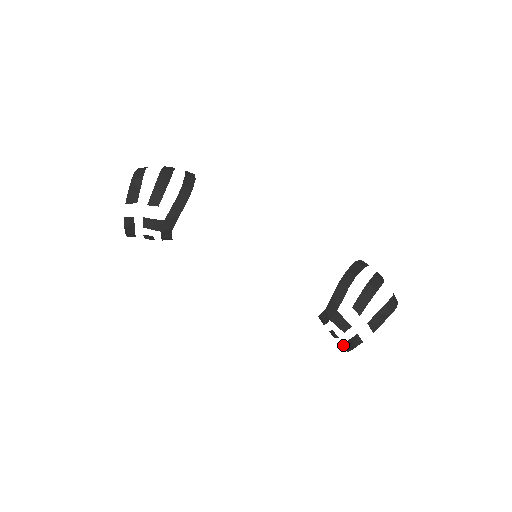
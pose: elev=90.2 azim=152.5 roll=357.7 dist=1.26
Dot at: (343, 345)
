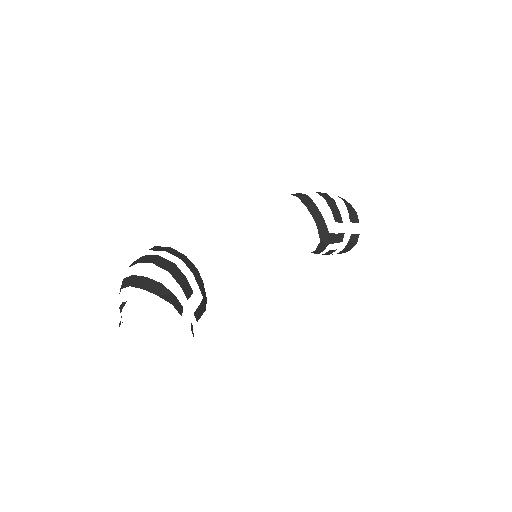
Dot at: (341, 251)
